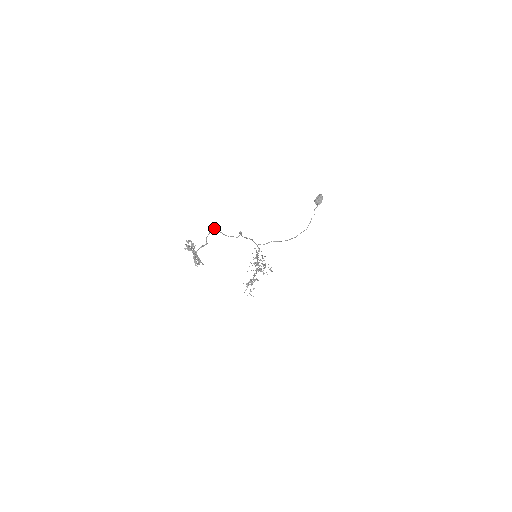
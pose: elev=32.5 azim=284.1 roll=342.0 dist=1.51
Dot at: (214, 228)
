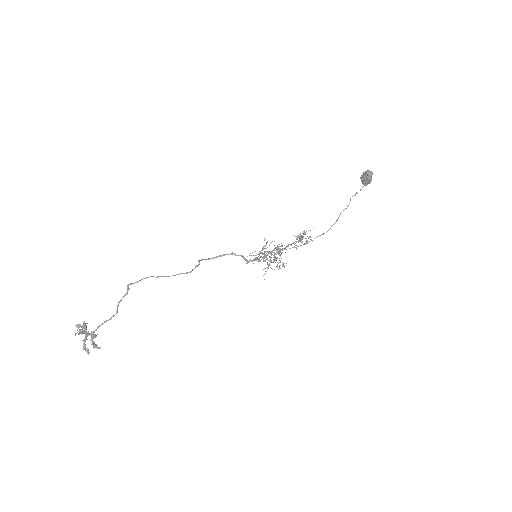
Dot at: (141, 279)
